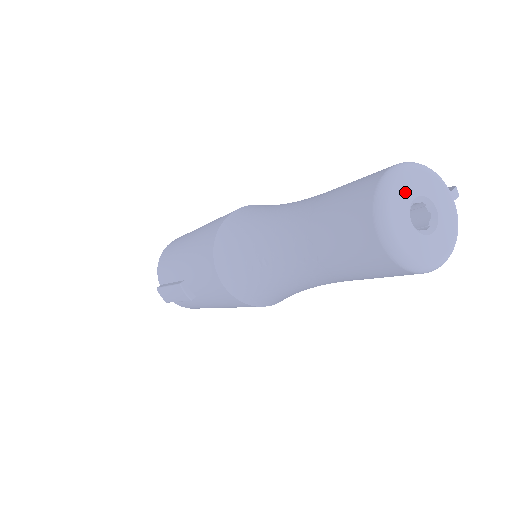
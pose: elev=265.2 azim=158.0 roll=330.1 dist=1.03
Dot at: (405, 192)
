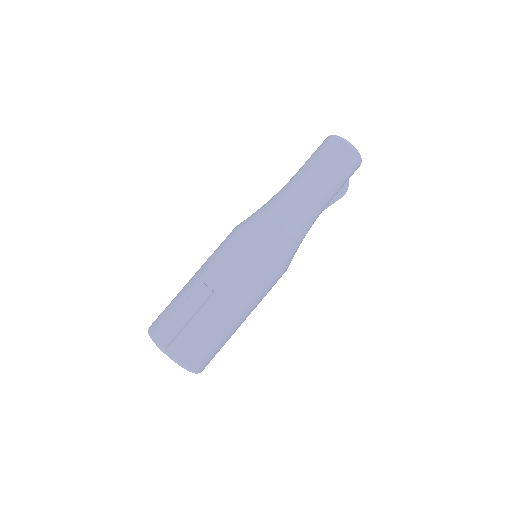
Dot at: occluded
